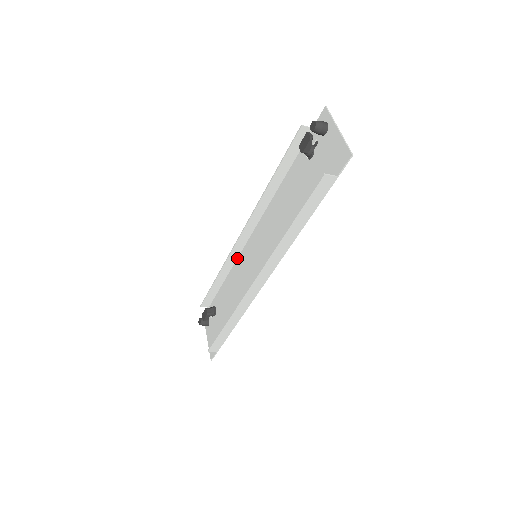
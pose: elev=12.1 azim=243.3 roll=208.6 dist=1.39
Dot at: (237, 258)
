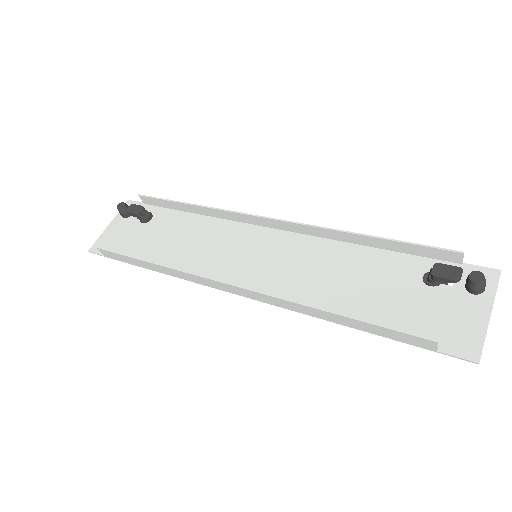
Dot at: (232, 220)
